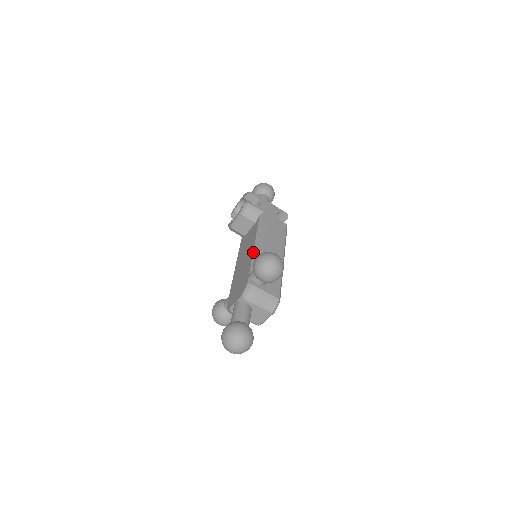
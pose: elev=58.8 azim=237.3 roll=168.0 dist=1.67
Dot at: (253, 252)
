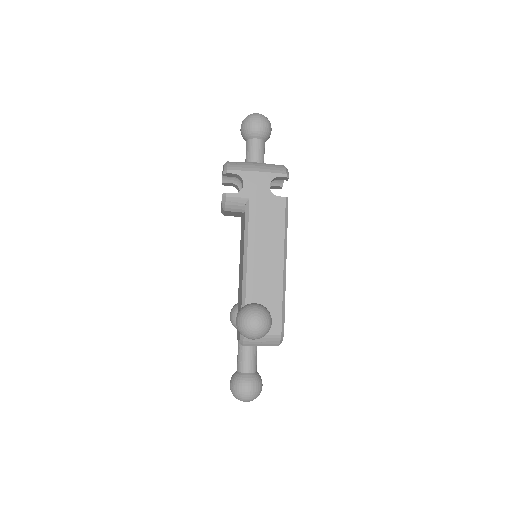
Dot at: (242, 279)
